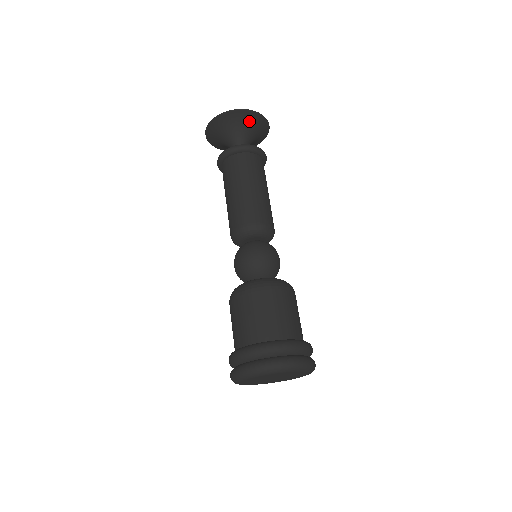
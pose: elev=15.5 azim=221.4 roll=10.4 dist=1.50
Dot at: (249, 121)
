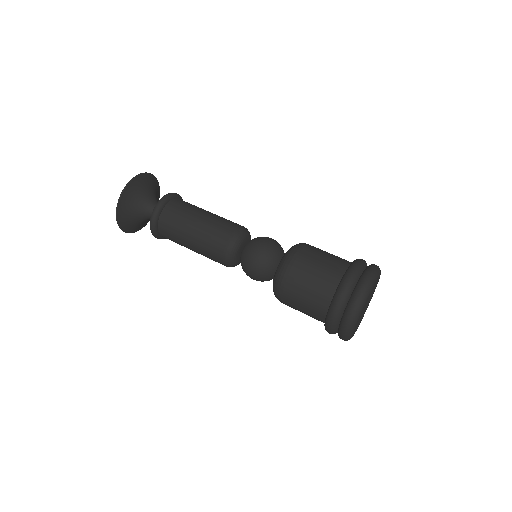
Dot at: (144, 184)
